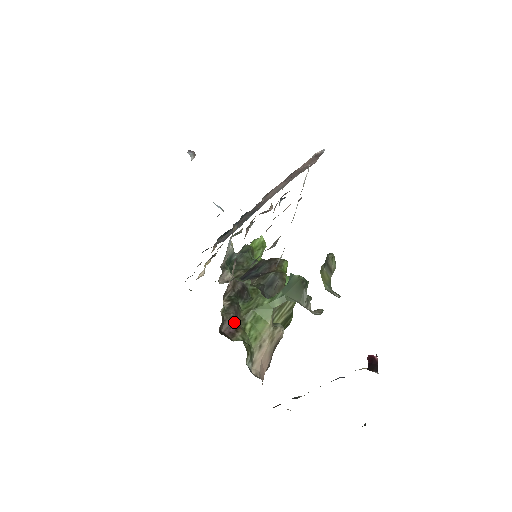
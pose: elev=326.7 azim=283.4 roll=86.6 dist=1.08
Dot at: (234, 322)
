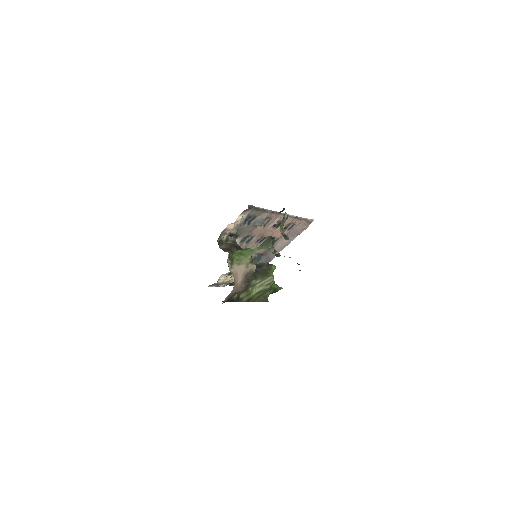
Dot at: (228, 248)
